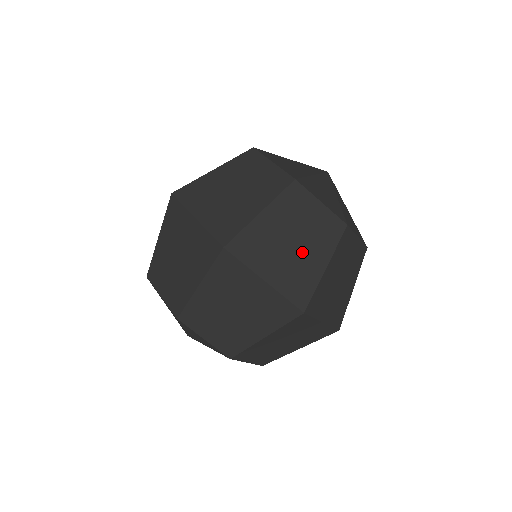
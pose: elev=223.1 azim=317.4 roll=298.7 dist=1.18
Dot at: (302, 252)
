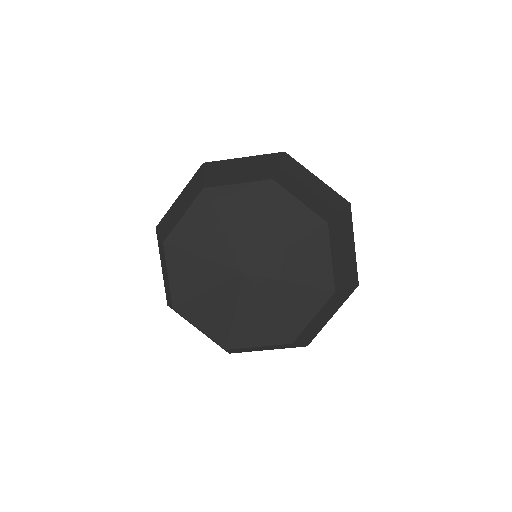
Dot at: occluded
